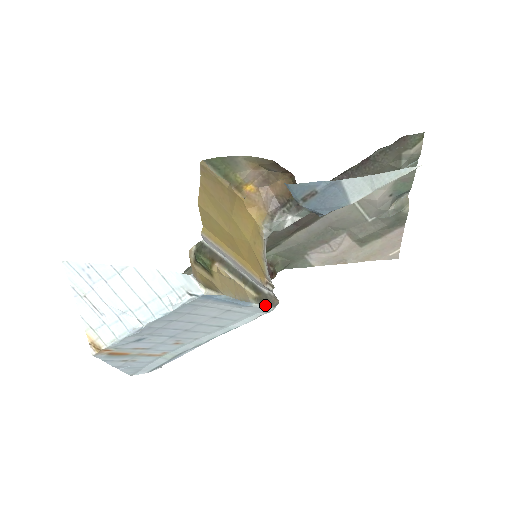
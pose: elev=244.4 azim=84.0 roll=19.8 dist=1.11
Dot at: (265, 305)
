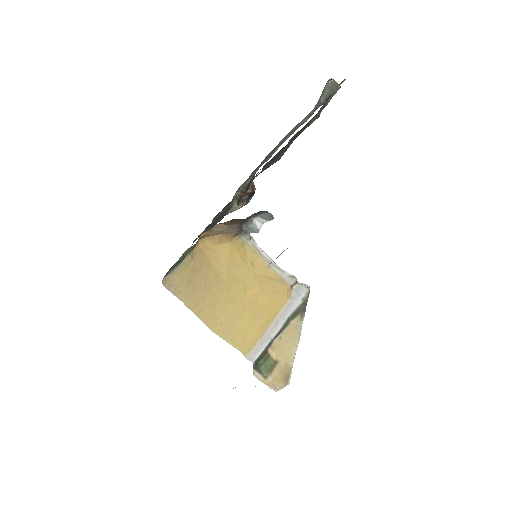
Dot at: (306, 305)
